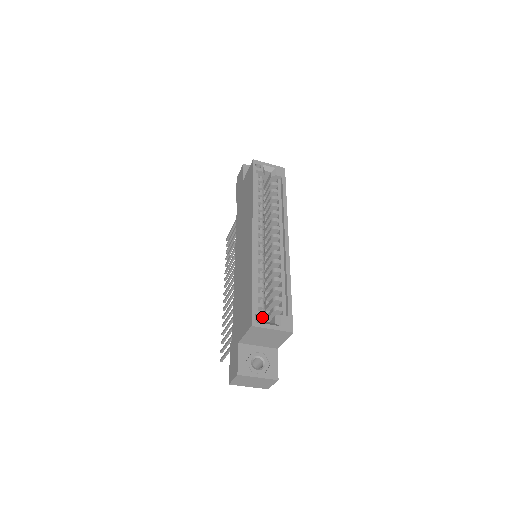
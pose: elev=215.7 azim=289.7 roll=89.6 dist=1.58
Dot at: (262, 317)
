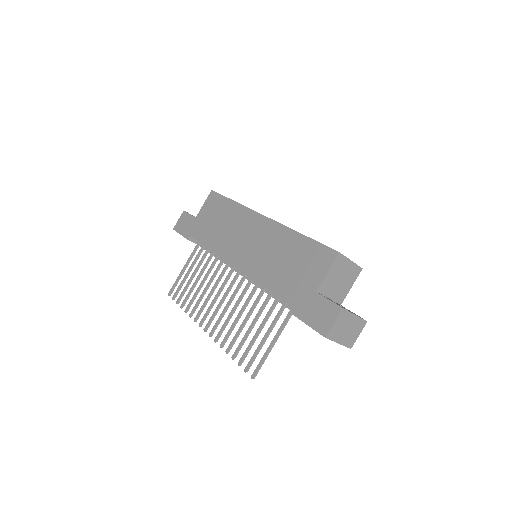
Dot at: occluded
